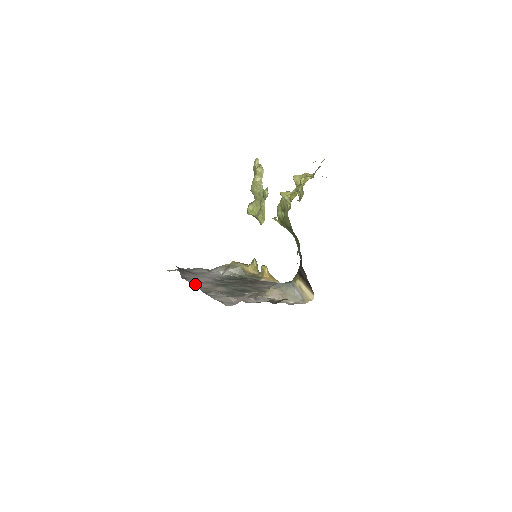
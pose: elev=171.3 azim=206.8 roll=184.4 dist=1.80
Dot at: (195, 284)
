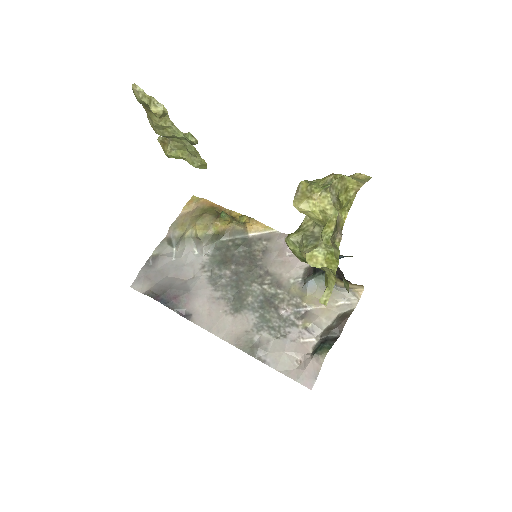
Dot at: (215, 330)
